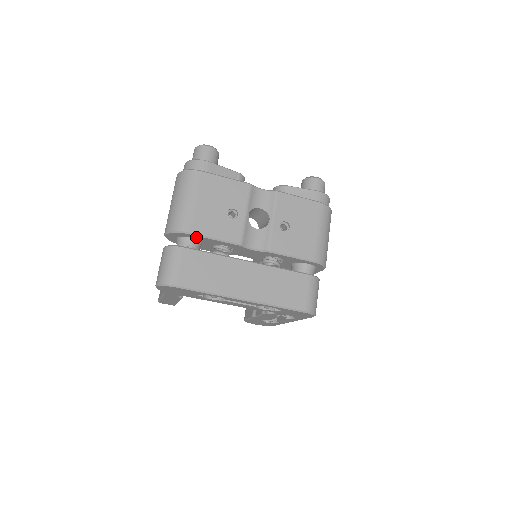
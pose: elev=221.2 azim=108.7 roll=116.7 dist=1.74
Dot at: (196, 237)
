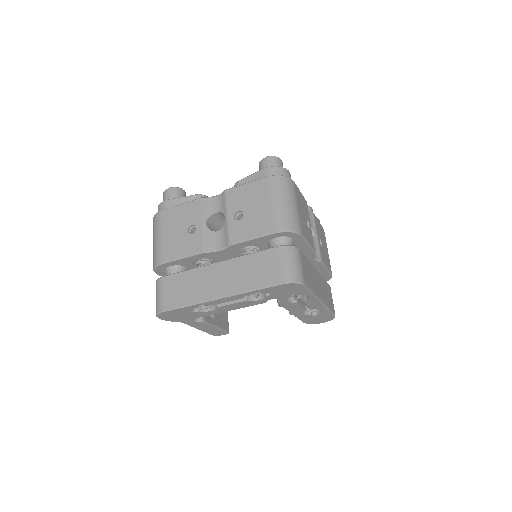
Dot at: (171, 264)
